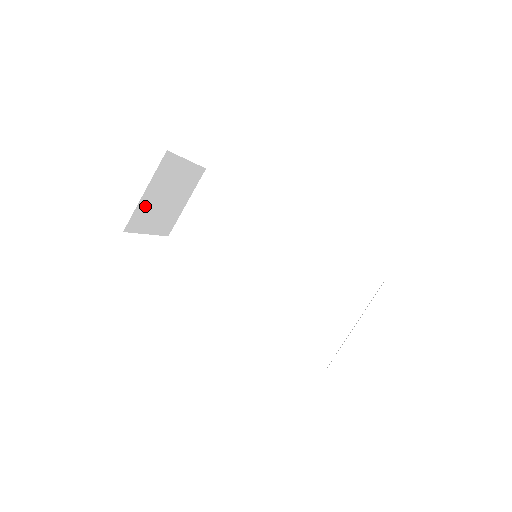
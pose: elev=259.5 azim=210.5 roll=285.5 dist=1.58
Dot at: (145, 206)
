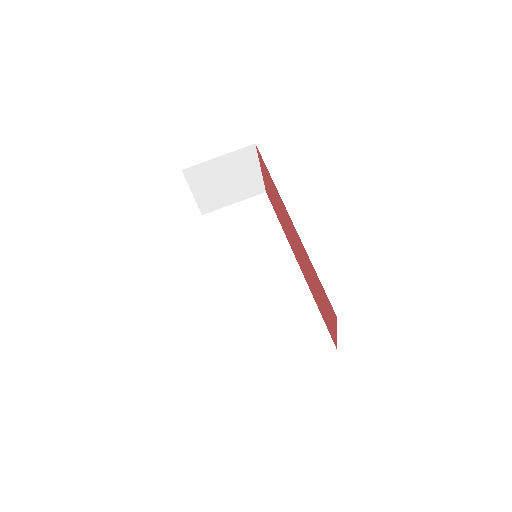
Dot at: (210, 169)
